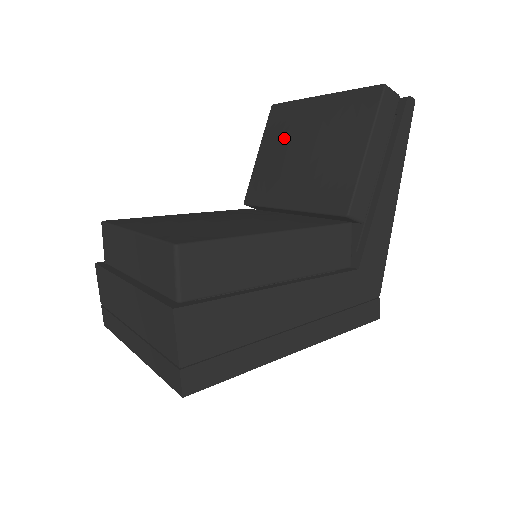
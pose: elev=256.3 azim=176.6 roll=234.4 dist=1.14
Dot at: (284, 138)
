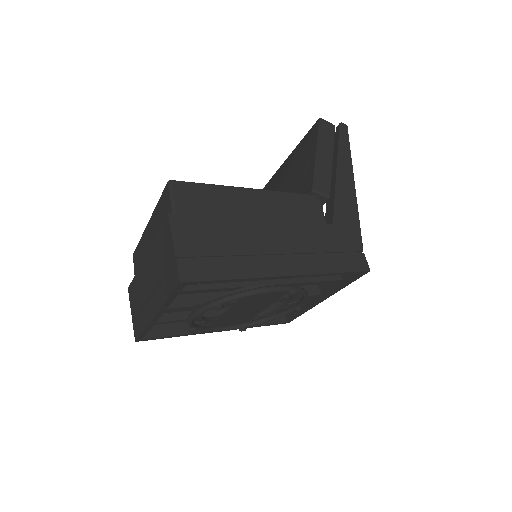
Dot at: occluded
